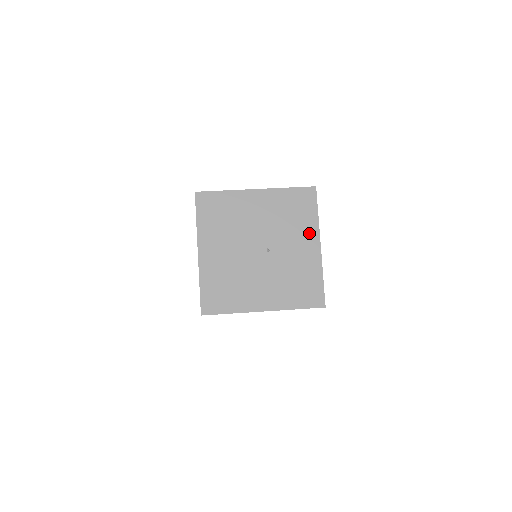
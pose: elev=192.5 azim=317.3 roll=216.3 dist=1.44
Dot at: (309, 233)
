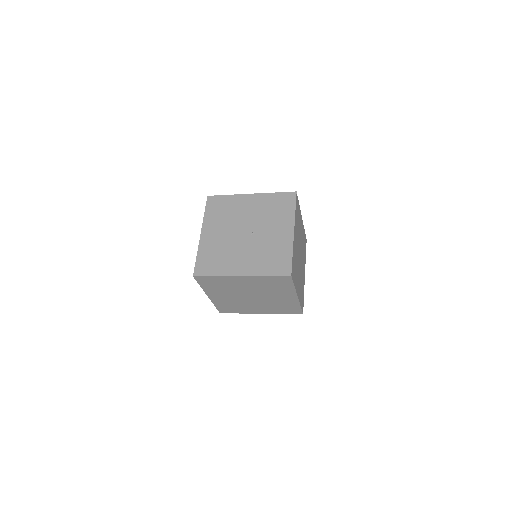
Dot at: (286, 222)
